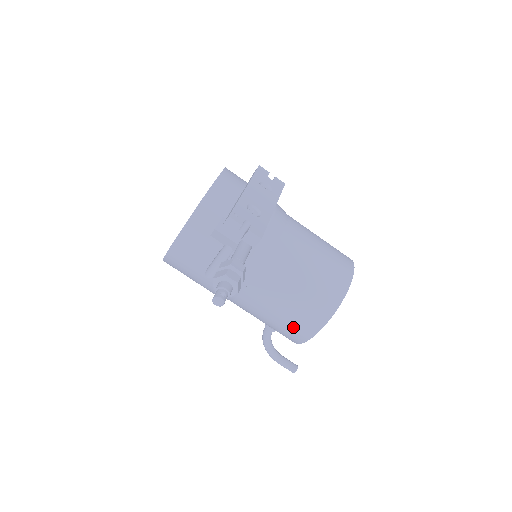
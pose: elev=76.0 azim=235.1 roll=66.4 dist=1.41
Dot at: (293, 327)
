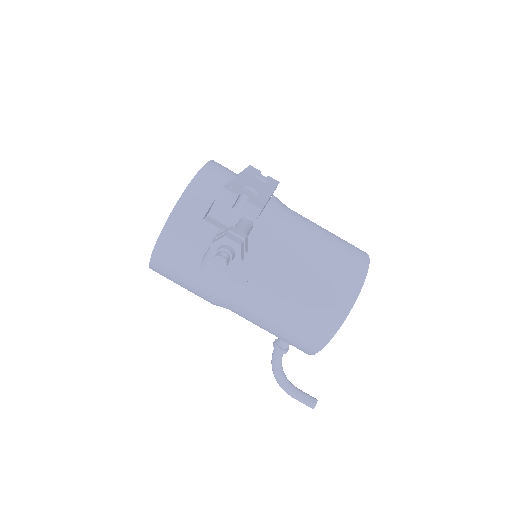
Dot at: (309, 326)
